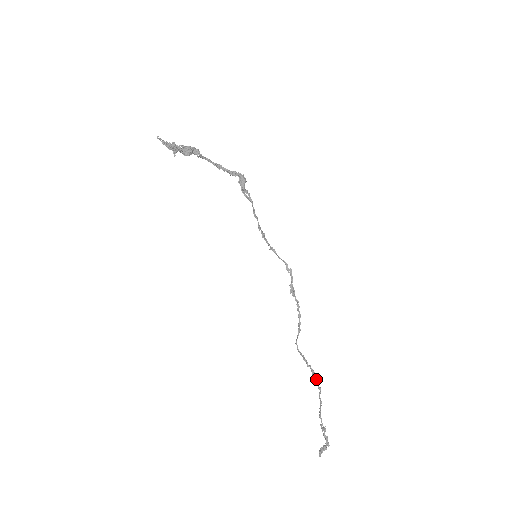
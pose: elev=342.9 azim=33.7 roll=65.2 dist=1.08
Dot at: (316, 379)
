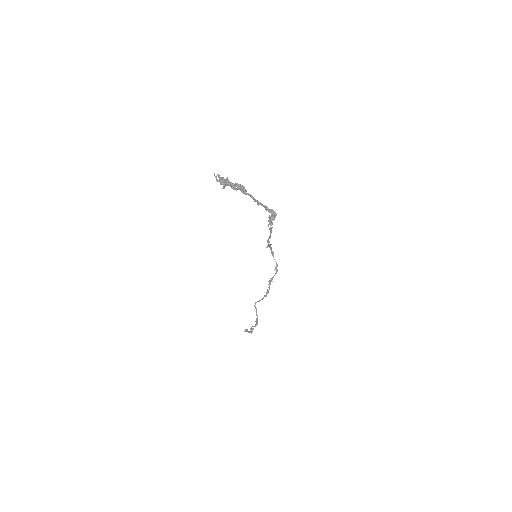
Dot at: (257, 322)
